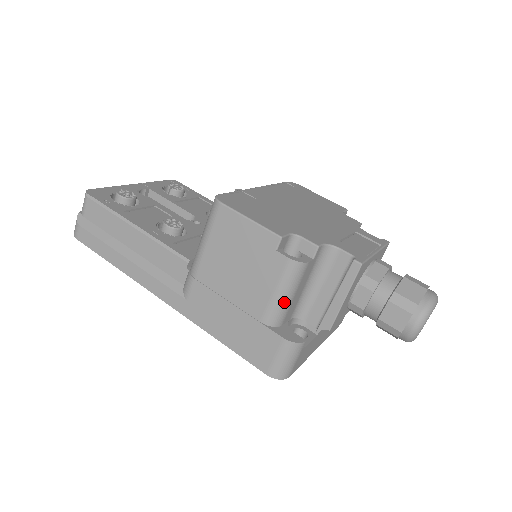
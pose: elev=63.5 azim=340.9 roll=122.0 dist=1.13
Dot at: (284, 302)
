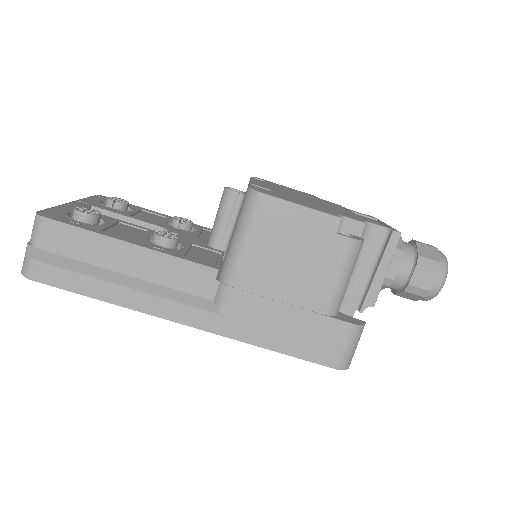
Dot at: (345, 287)
